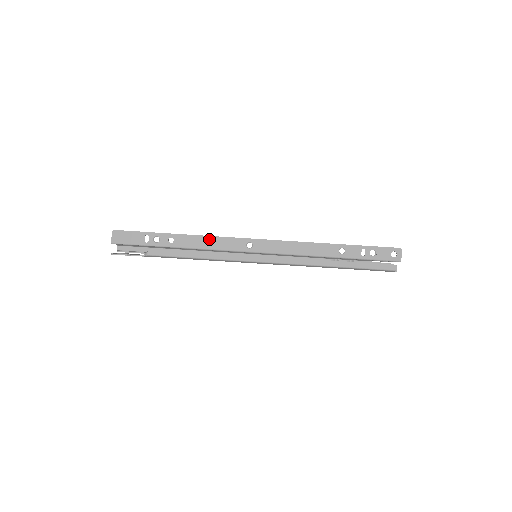
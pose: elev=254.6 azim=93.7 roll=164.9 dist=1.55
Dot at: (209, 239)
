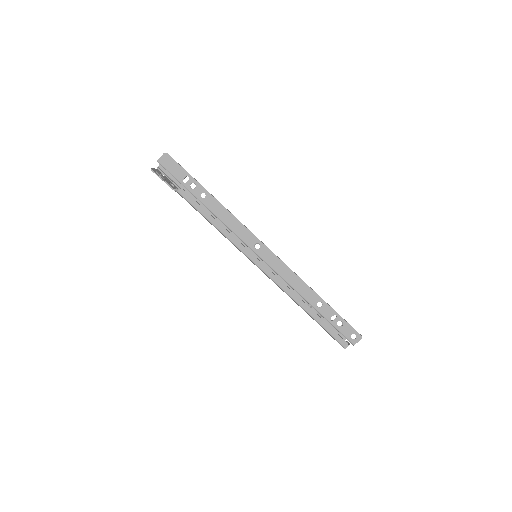
Dot at: (232, 218)
